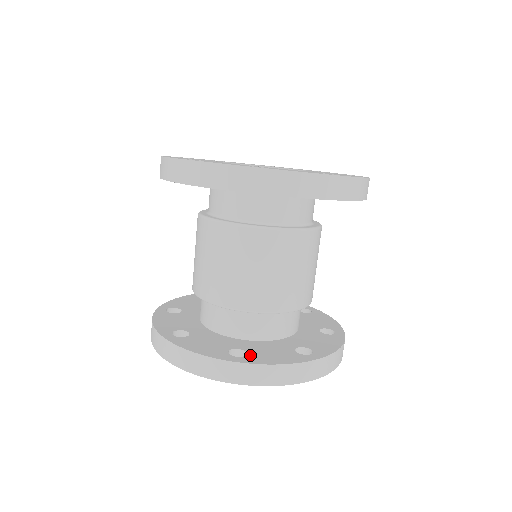
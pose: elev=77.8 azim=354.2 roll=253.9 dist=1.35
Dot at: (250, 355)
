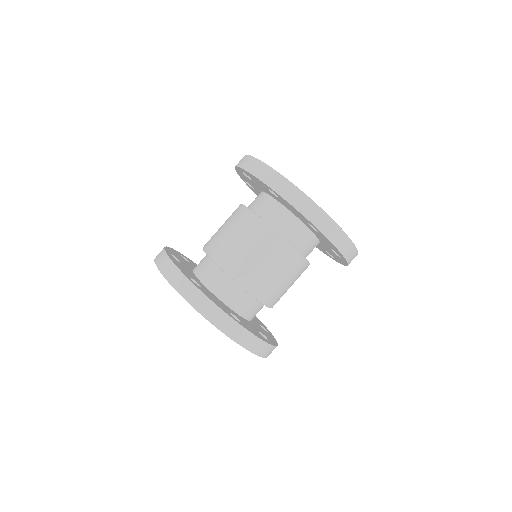
Dot at: (242, 323)
